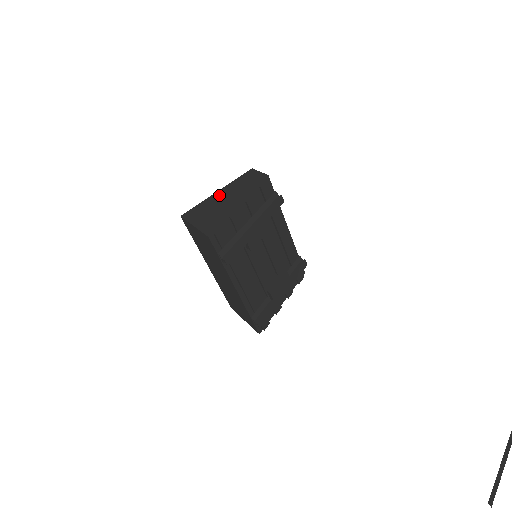
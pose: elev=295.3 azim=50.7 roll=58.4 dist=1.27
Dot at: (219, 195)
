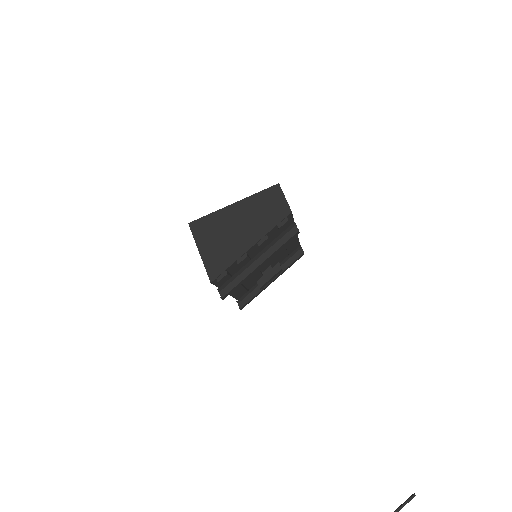
Dot at: (234, 213)
